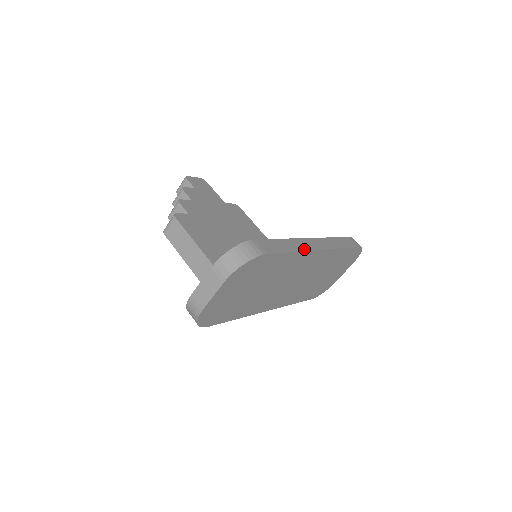
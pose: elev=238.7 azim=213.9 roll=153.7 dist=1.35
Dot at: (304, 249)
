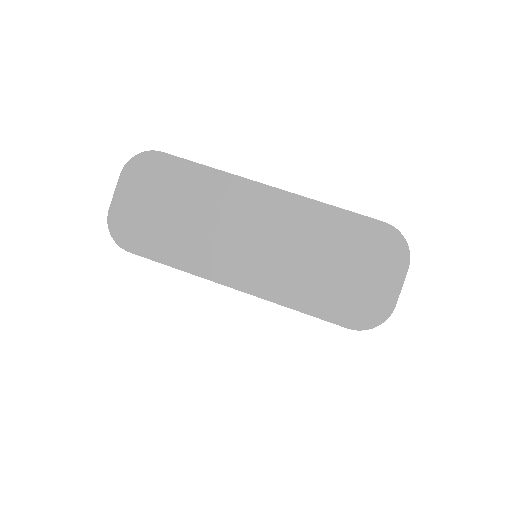
Dot at: (234, 175)
